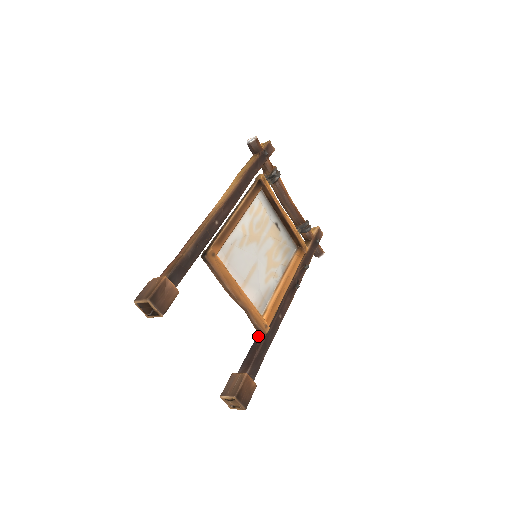
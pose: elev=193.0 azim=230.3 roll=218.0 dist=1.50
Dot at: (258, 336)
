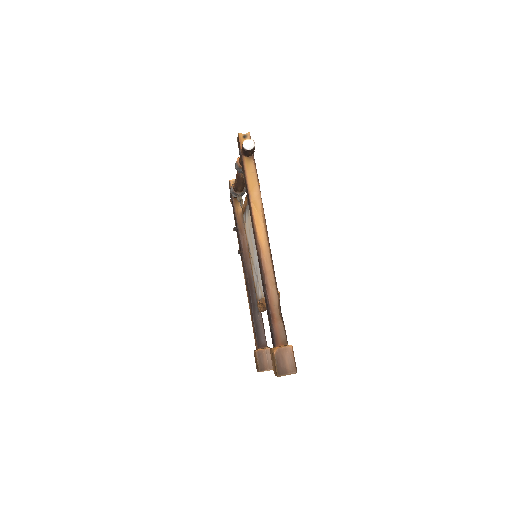
Dot at: (254, 311)
